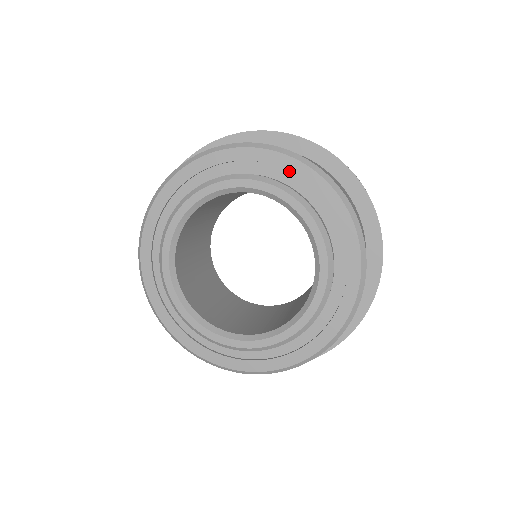
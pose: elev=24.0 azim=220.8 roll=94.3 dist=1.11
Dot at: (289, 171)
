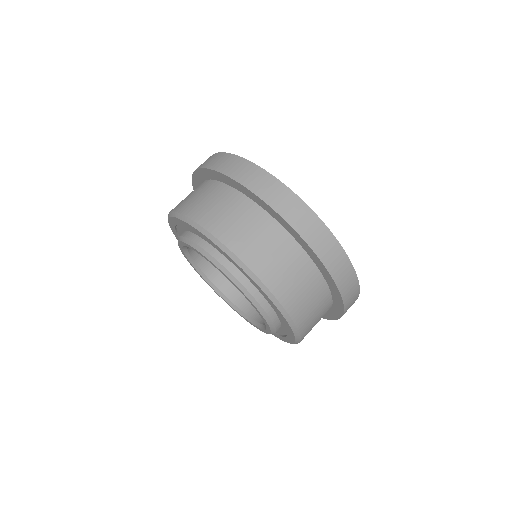
Dot at: occluded
